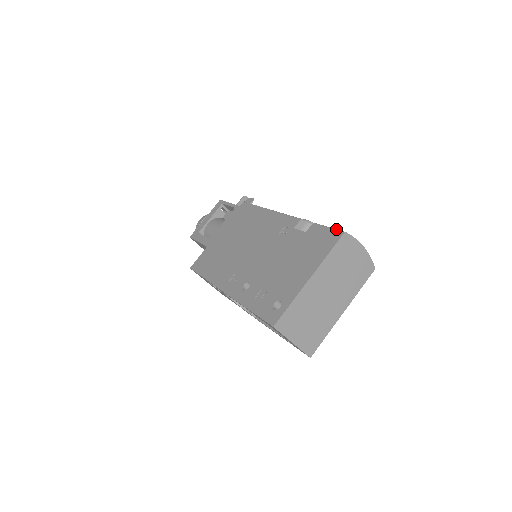
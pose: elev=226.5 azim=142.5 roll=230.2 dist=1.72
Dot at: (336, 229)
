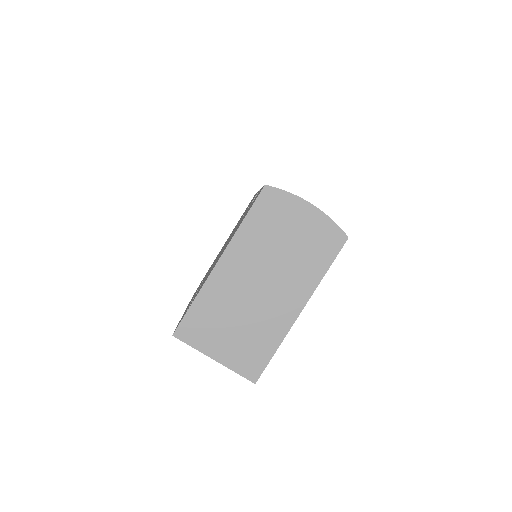
Dot at: occluded
